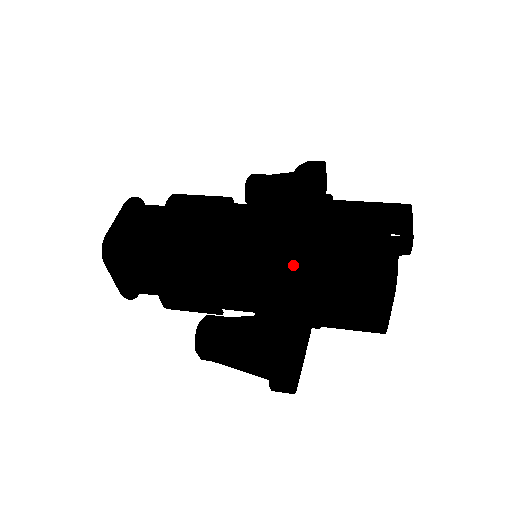
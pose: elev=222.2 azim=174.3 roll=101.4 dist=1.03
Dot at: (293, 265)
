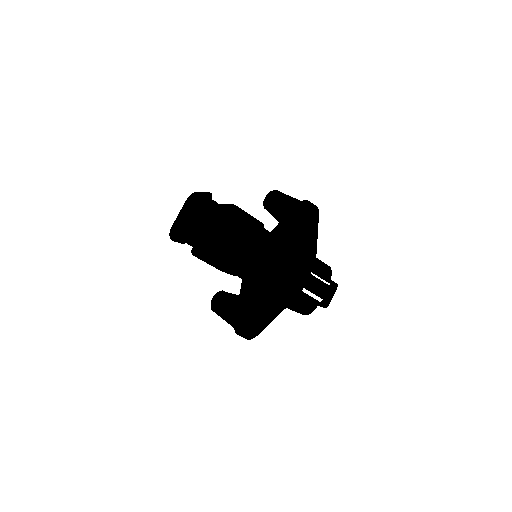
Dot at: (280, 309)
